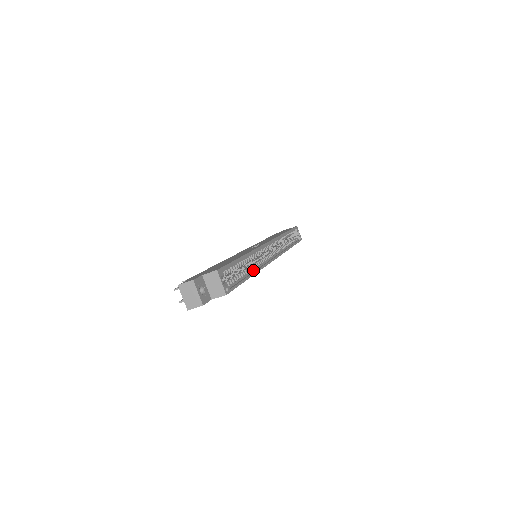
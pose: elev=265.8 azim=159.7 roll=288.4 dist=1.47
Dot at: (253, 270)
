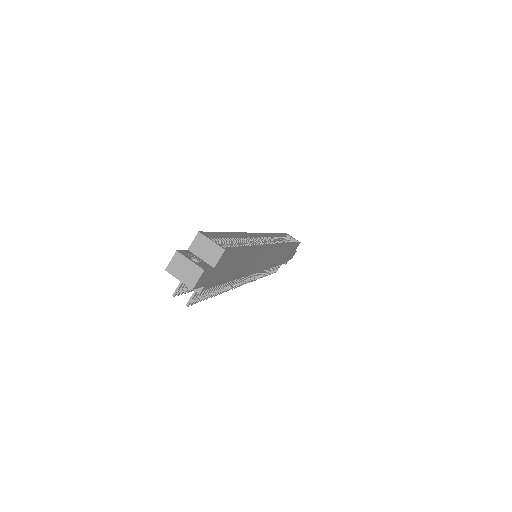
Dot at: occluded
